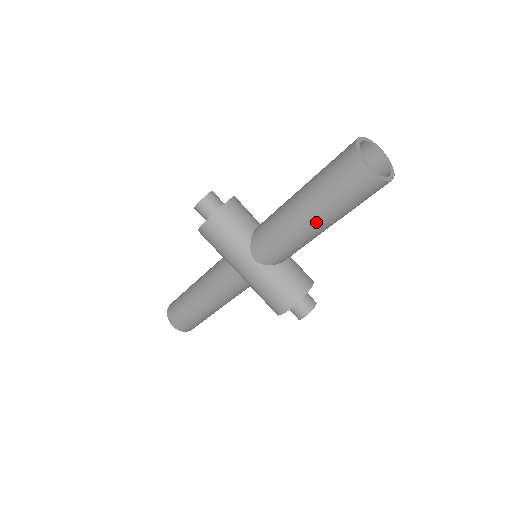
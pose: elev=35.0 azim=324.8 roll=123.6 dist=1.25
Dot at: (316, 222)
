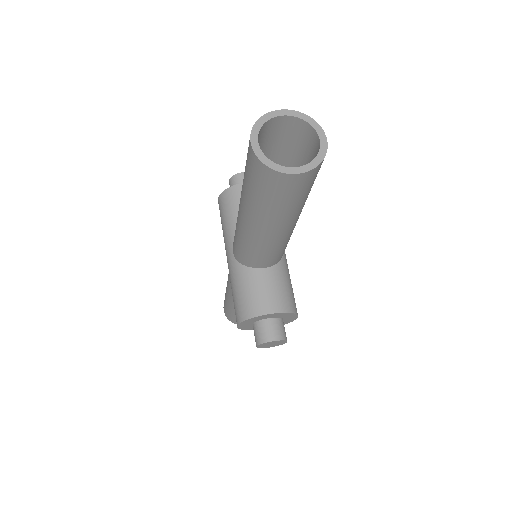
Dot at: (245, 215)
